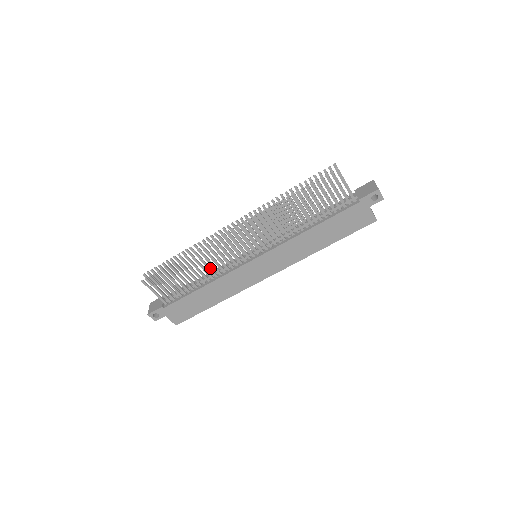
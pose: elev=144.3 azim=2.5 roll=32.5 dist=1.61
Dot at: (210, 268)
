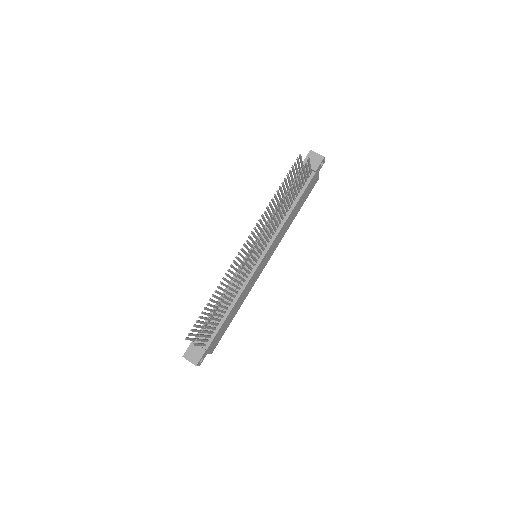
Dot at: (235, 291)
